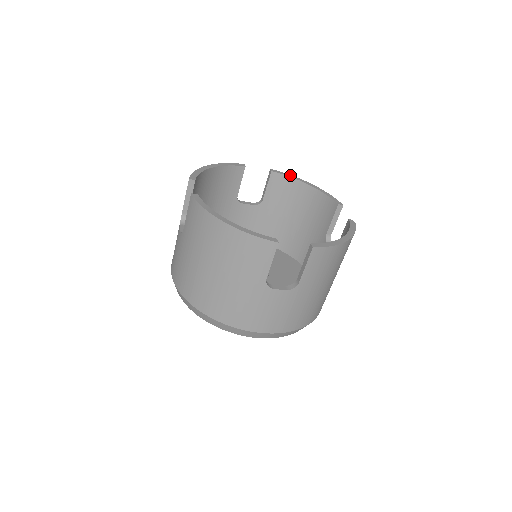
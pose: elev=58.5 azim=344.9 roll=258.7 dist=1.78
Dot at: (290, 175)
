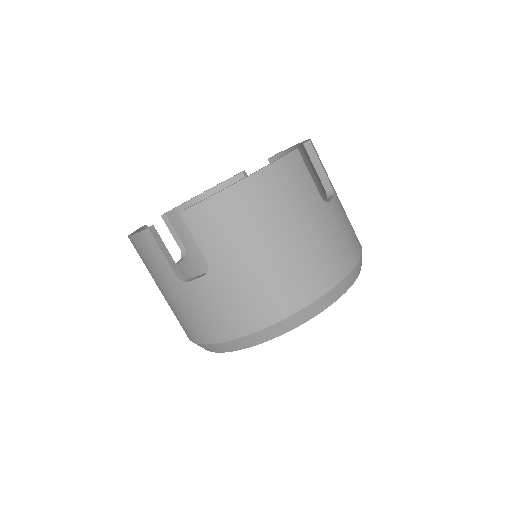
Dot at: (179, 205)
